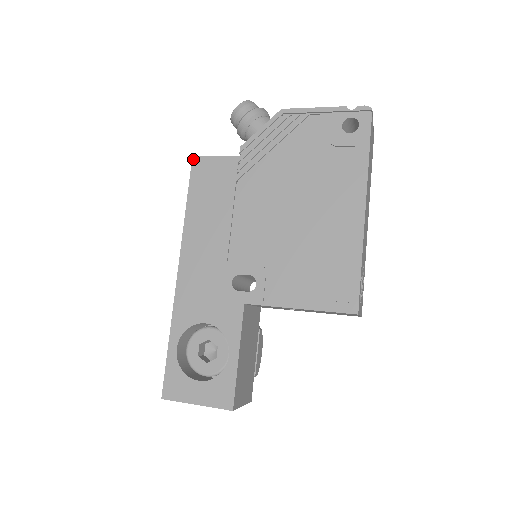
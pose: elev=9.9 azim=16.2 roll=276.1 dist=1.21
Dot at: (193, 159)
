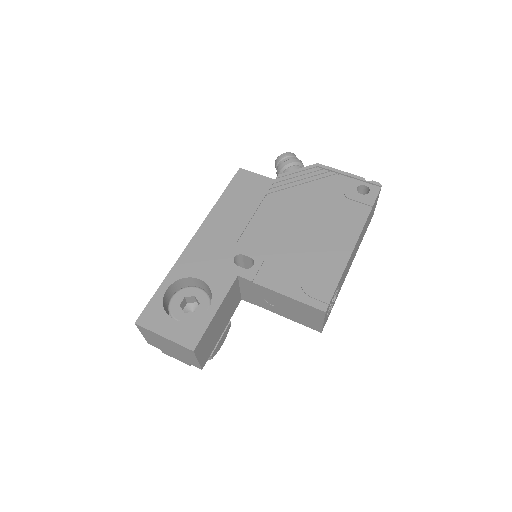
Dot at: (240, 169)
